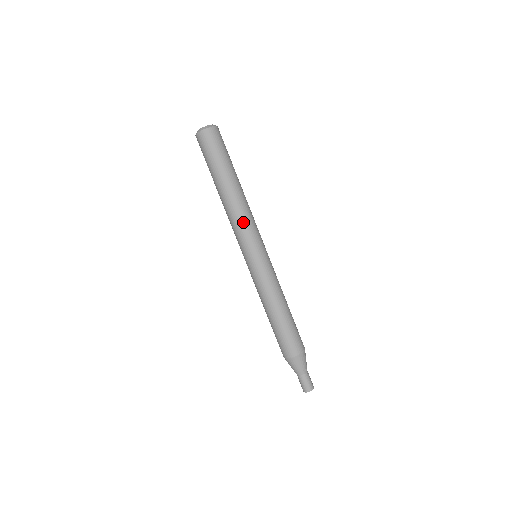
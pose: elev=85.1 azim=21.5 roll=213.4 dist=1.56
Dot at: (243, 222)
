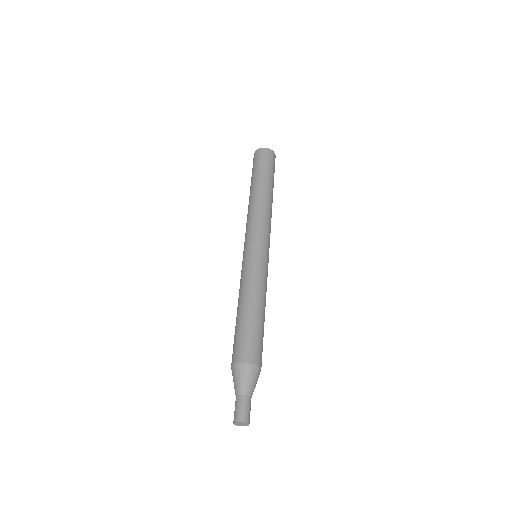
Dot at: (264, 218)
